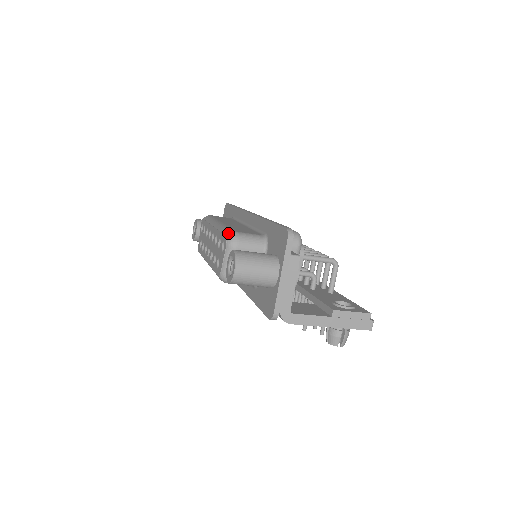
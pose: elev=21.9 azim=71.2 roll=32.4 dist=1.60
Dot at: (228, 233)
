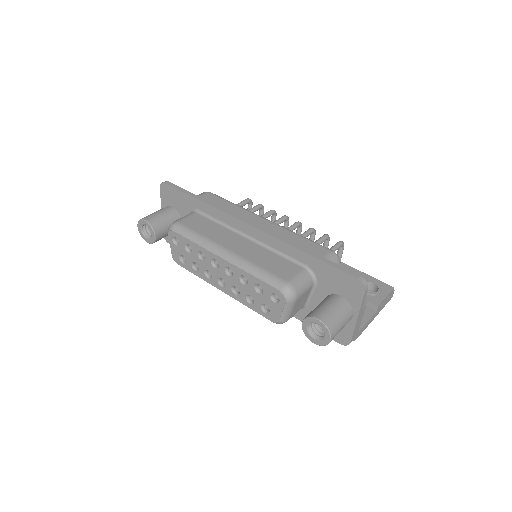
Dot at: (280, 287)
